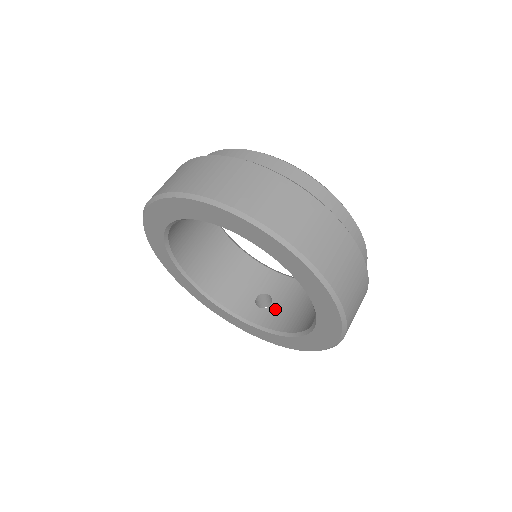
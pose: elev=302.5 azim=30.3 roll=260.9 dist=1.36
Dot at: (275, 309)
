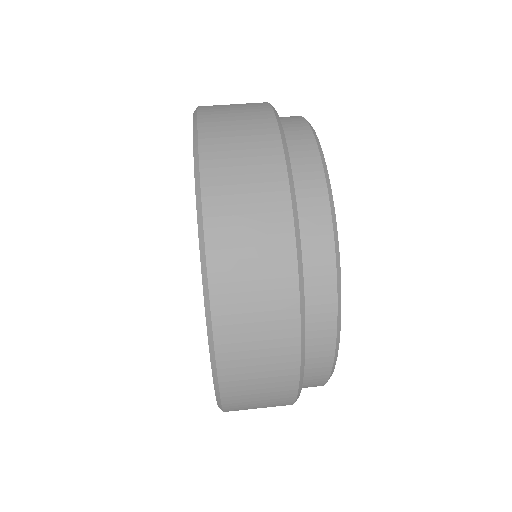
Dot at: occluded
